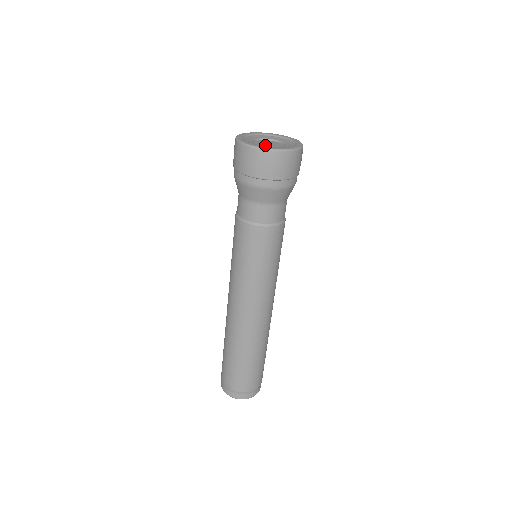
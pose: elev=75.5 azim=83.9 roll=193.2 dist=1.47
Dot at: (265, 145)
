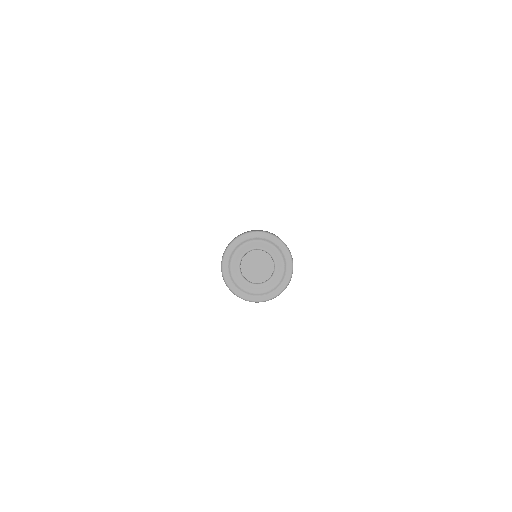
Dot at: (253, 273)
